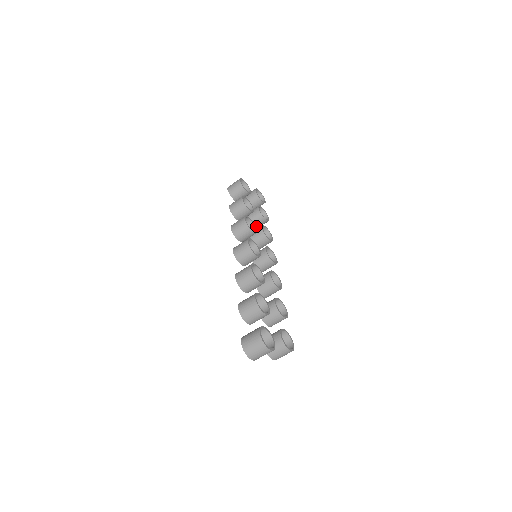
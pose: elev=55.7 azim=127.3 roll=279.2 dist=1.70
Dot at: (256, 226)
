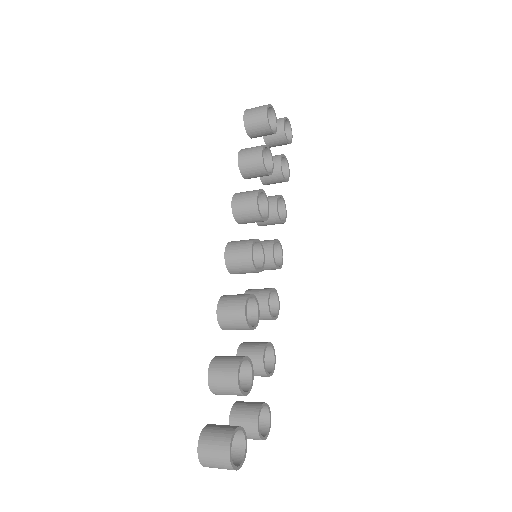
Dot at: (268, 183)
